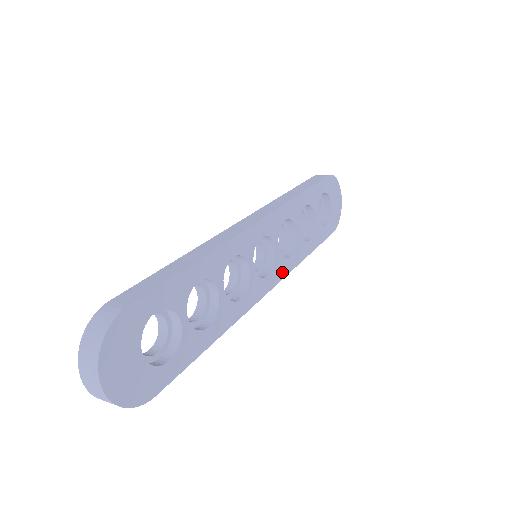
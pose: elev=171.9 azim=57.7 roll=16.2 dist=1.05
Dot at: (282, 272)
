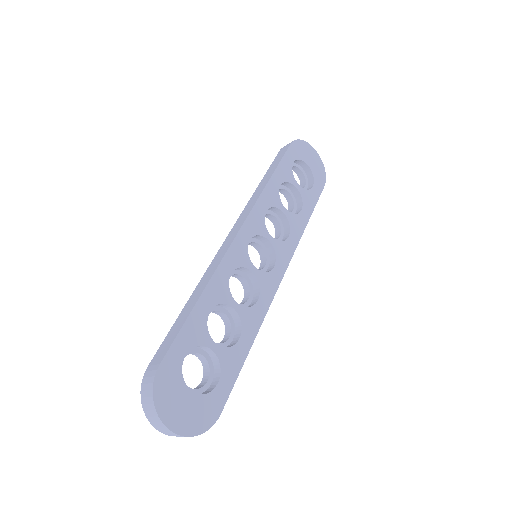
Dot at: (287, 254)
